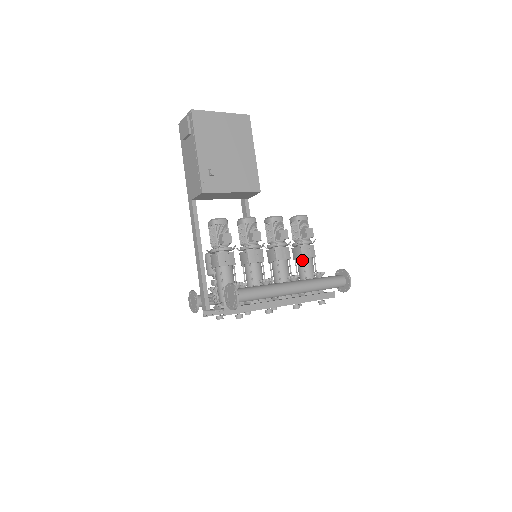
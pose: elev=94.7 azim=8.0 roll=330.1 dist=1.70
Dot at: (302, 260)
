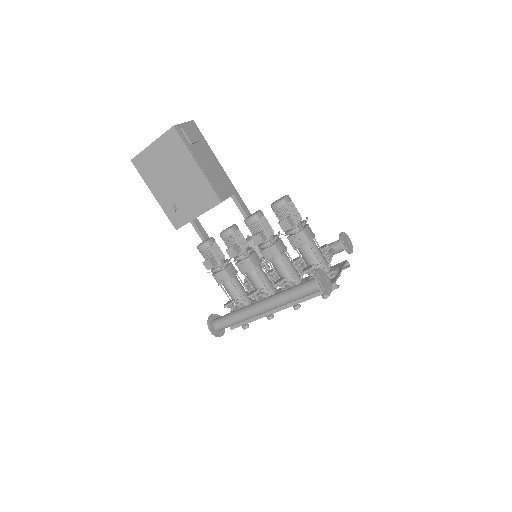
Dot at: (298, 249)
